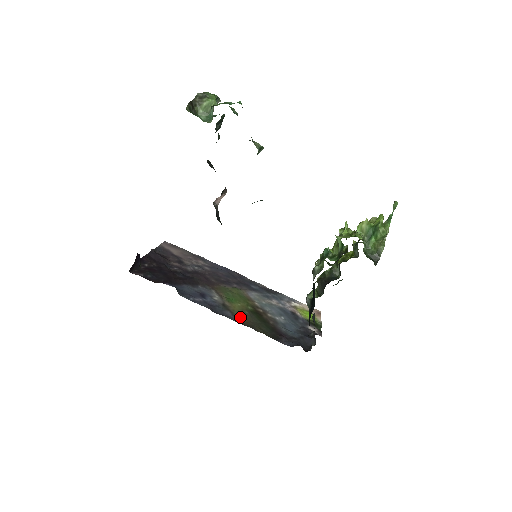
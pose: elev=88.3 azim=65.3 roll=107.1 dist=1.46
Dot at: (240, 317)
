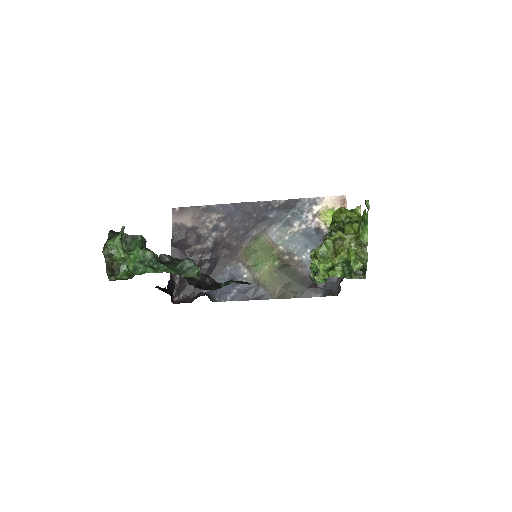
Dot at: (272, 289)
